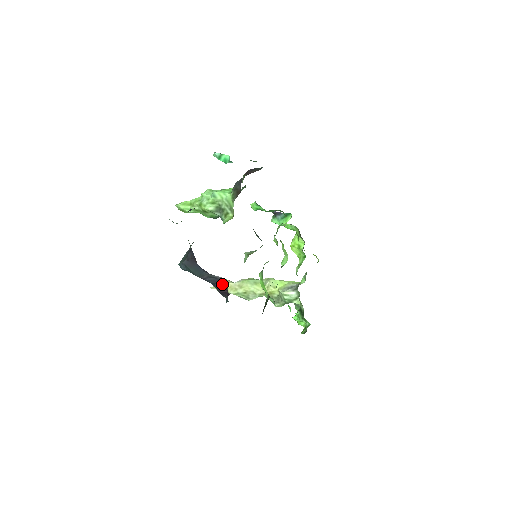
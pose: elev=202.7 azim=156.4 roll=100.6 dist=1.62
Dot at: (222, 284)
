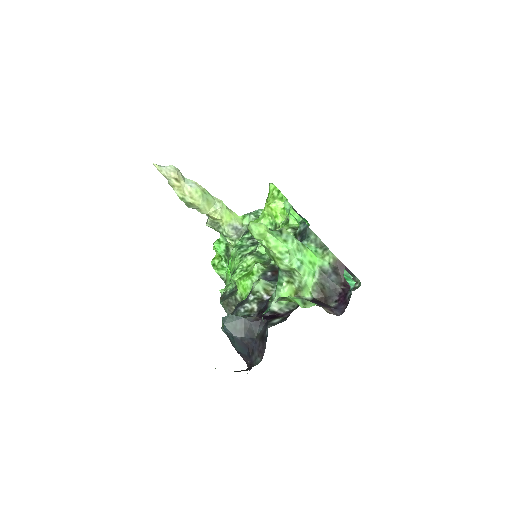
Dot at: (249, 360)
